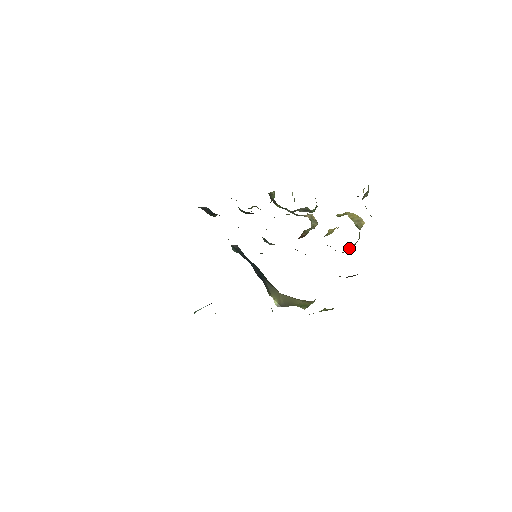
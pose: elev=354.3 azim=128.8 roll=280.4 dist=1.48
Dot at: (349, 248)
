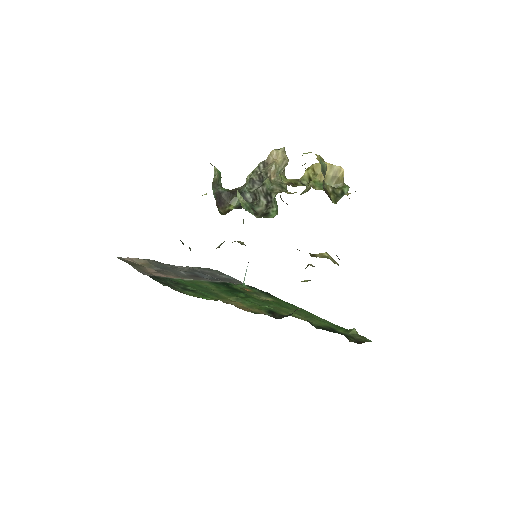
Dot at: occluded
